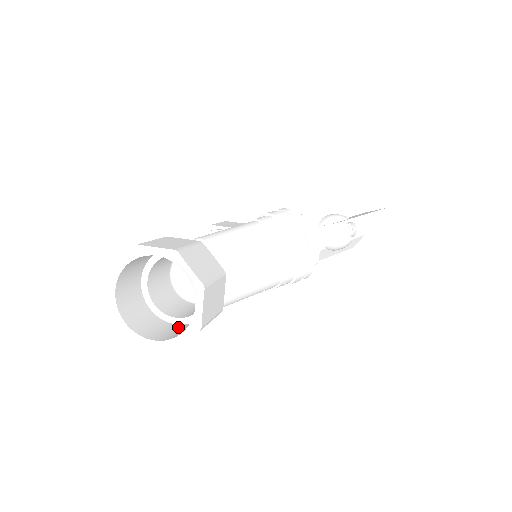
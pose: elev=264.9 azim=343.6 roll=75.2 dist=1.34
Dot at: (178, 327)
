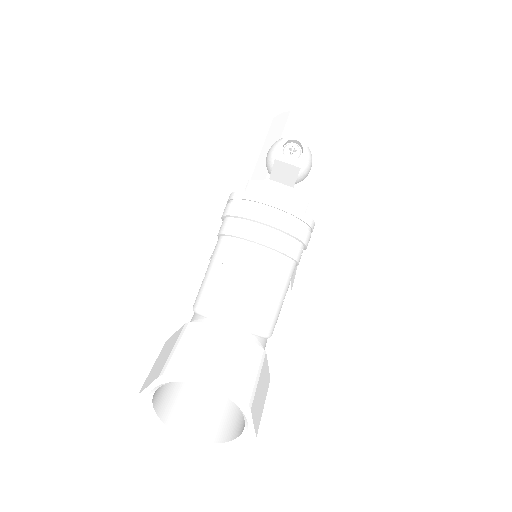
Dot at: occluded
